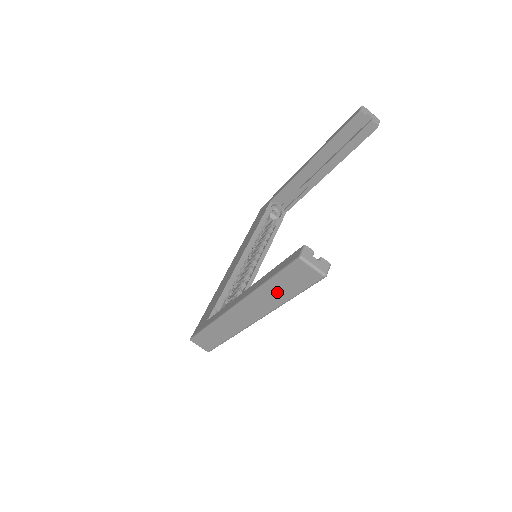
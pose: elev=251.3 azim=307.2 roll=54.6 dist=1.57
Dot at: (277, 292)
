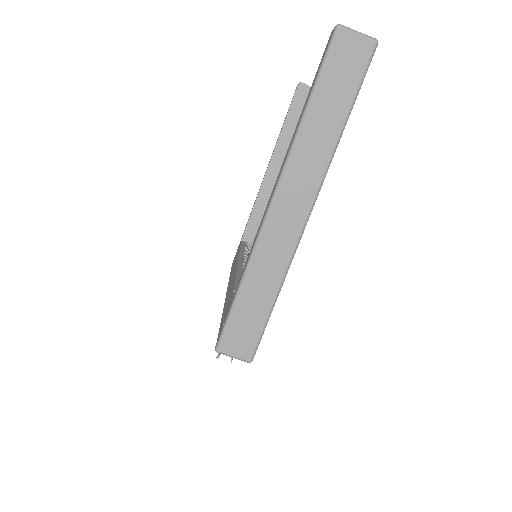
Dot at: (325, 118)
